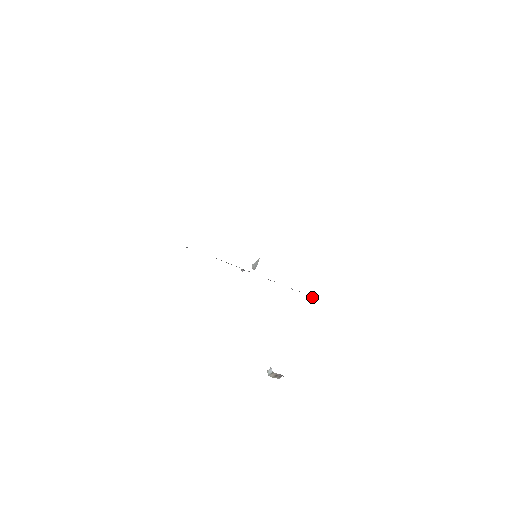
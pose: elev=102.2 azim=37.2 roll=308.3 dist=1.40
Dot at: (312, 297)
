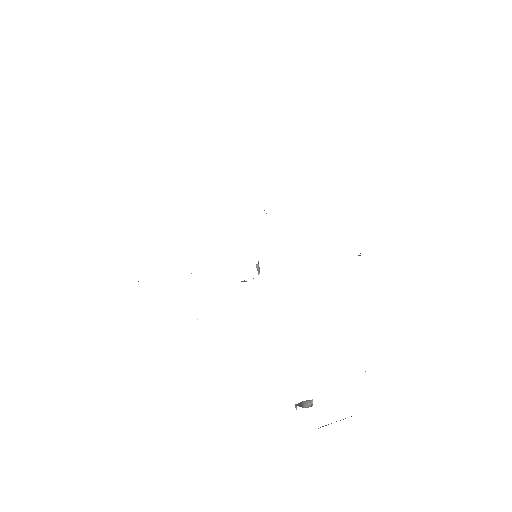
Dot at: (358, 255)
